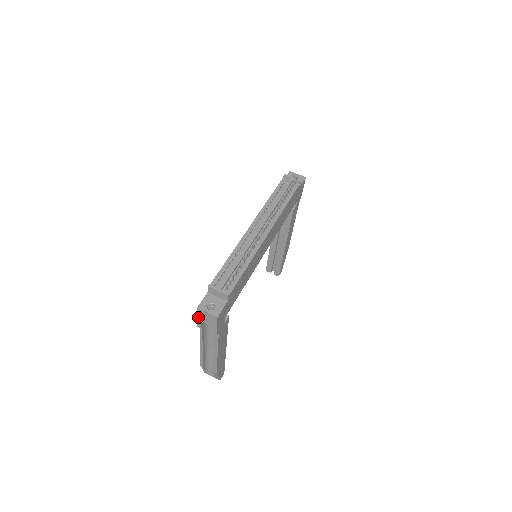
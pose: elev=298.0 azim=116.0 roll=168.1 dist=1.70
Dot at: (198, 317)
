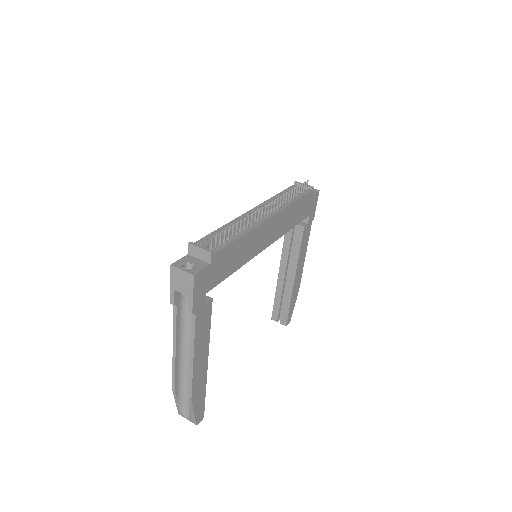
Dot at: (171, 283)
